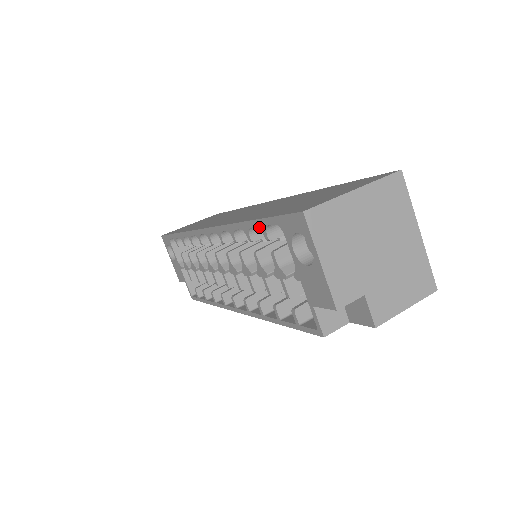
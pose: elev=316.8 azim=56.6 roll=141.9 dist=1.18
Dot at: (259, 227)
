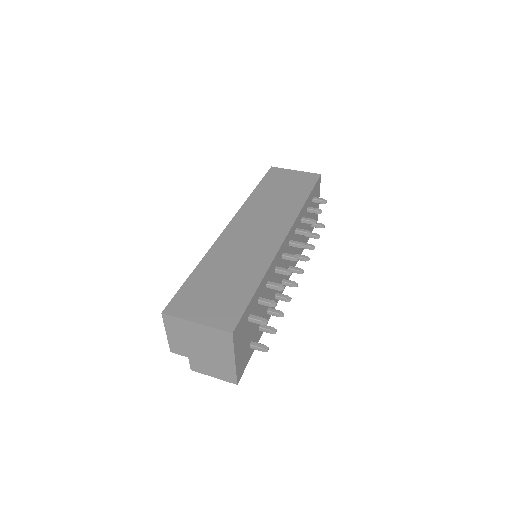
Dot at: occluded
